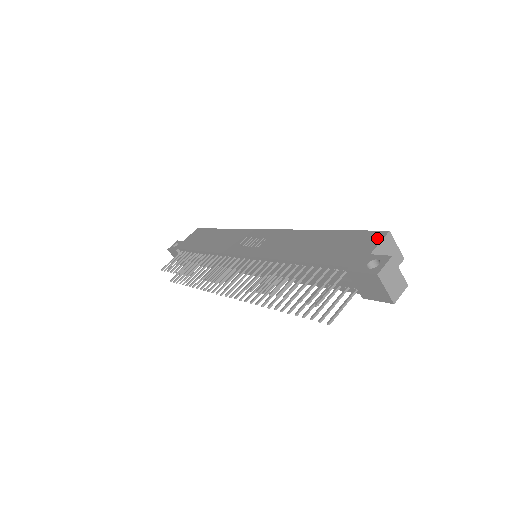
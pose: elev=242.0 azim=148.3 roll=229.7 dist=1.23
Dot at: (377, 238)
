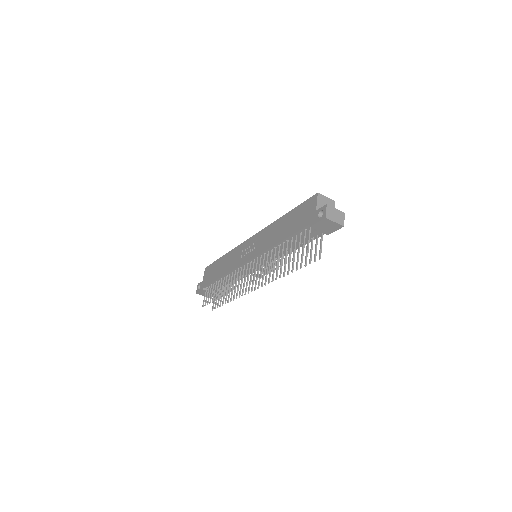
Dot at: (314, 200)
